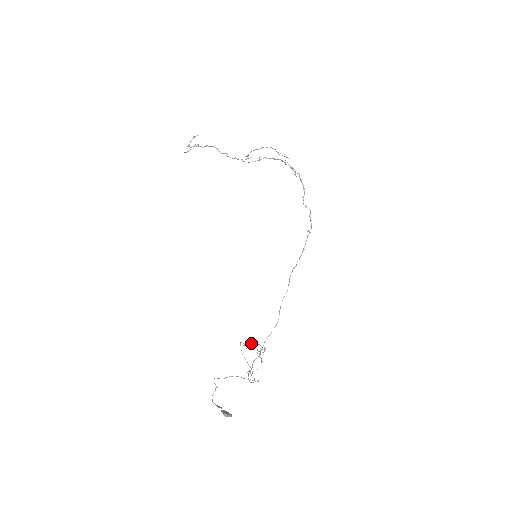
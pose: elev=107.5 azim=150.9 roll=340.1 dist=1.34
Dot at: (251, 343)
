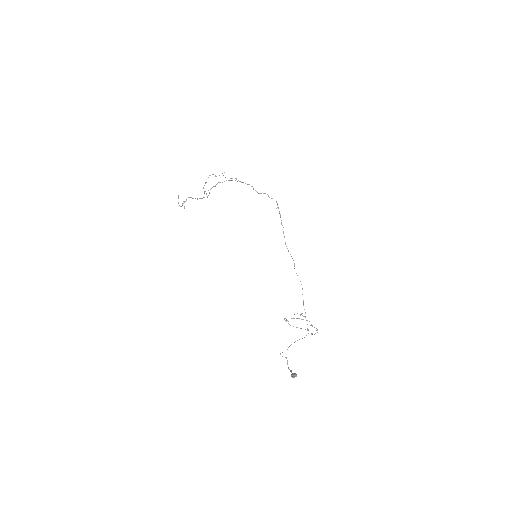
Dot at: occluded
